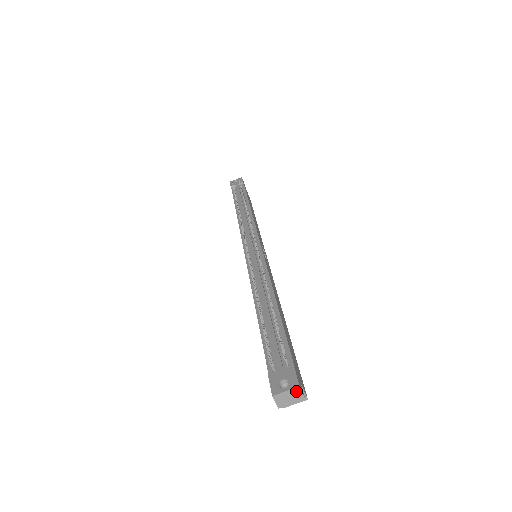
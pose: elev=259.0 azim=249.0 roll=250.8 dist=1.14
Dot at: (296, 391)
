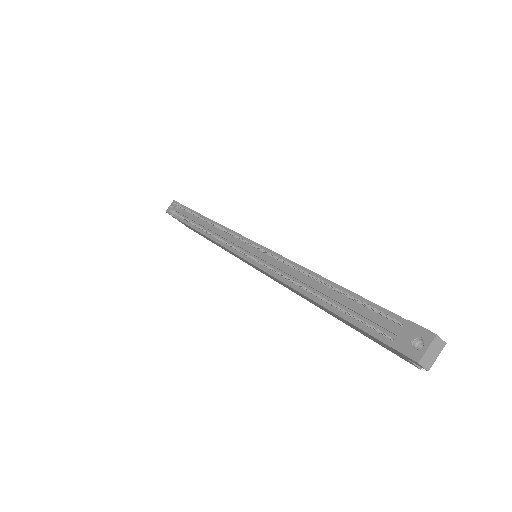
Dot at: (436, 342)
